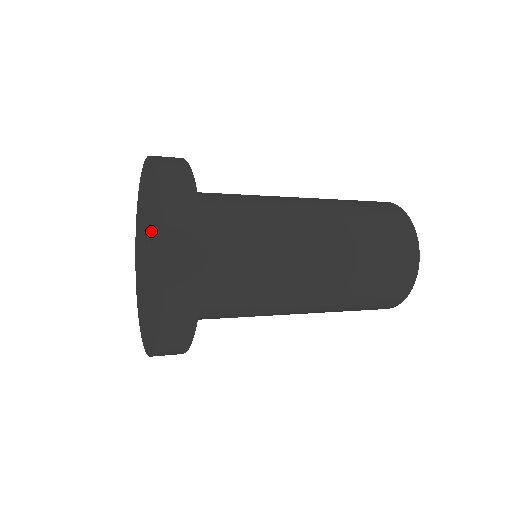
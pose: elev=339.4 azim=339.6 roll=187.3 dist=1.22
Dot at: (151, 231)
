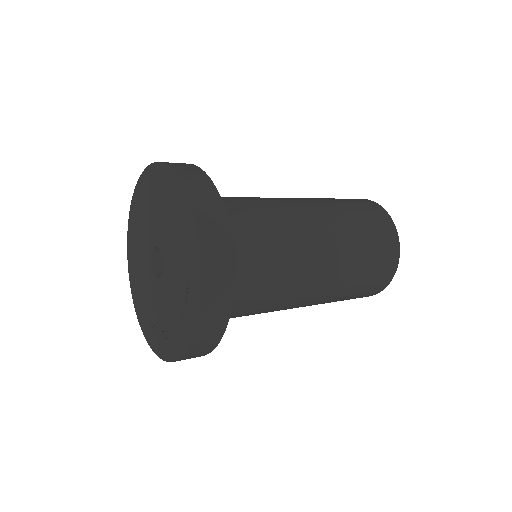
Dot at: (173, 273)
